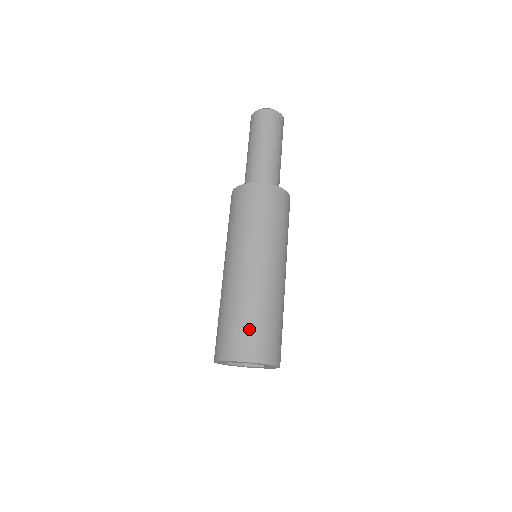
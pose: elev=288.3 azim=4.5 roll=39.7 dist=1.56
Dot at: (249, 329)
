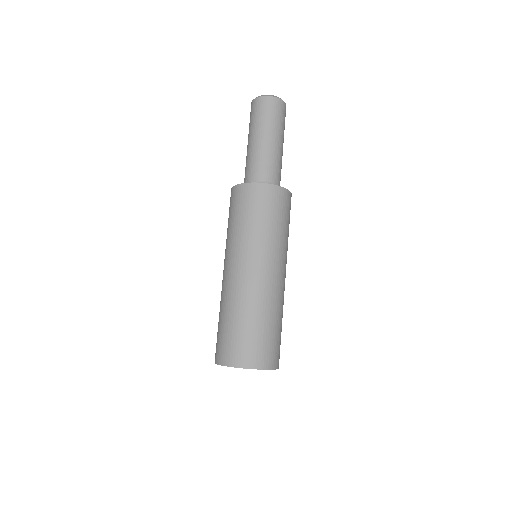
Dot at: (266, 338)
